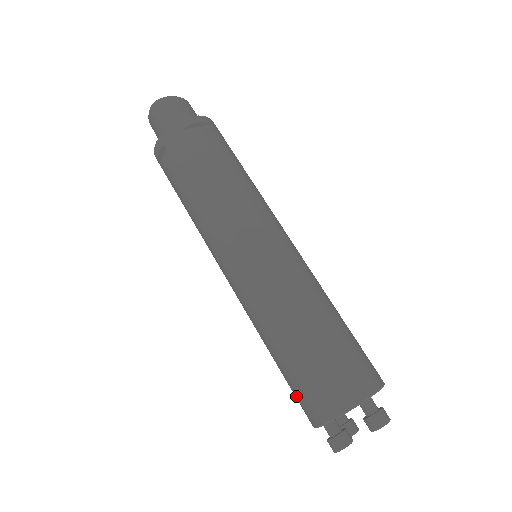
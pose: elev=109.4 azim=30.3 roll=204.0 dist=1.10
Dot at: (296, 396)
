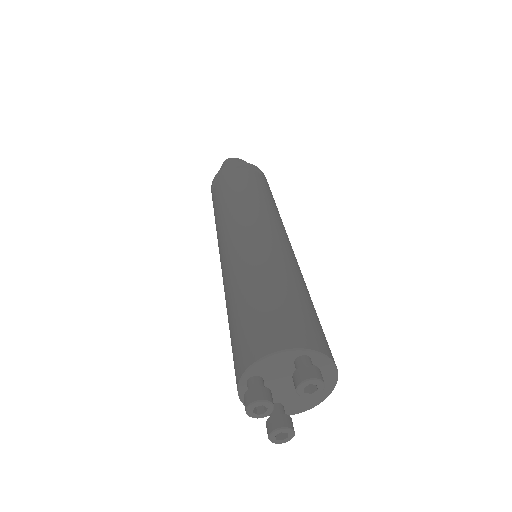
Dot at: (233, 355)
